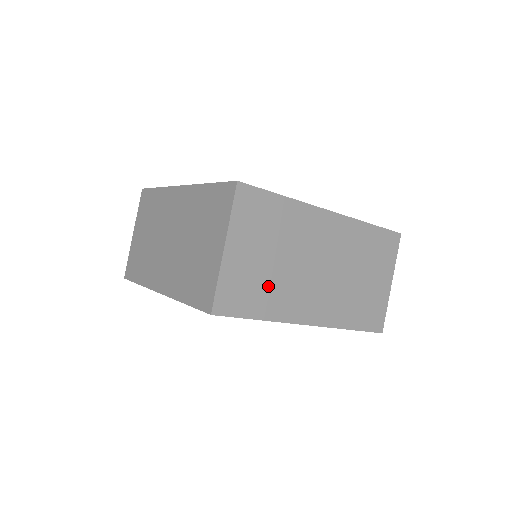
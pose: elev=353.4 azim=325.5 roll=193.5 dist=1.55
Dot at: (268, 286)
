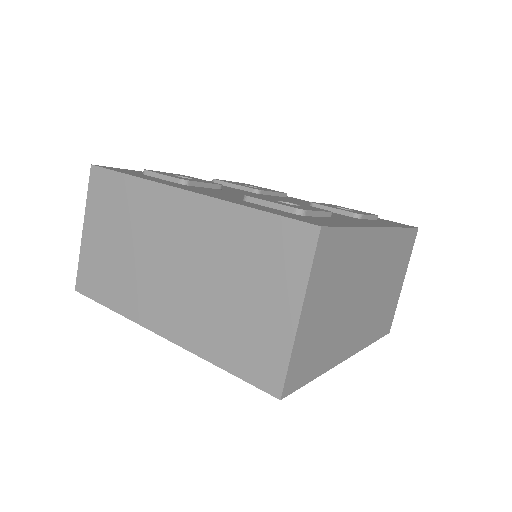
Dot at: (327, 338)
